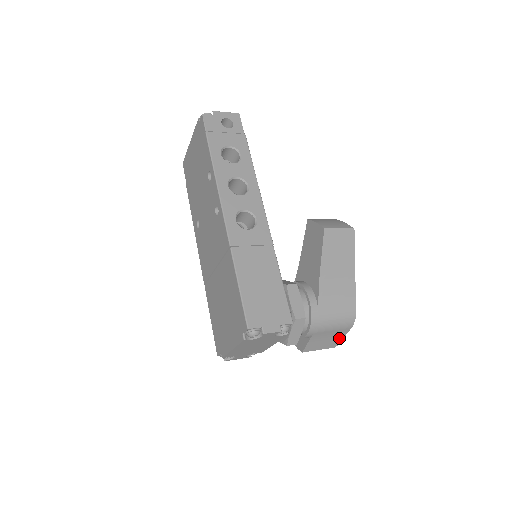
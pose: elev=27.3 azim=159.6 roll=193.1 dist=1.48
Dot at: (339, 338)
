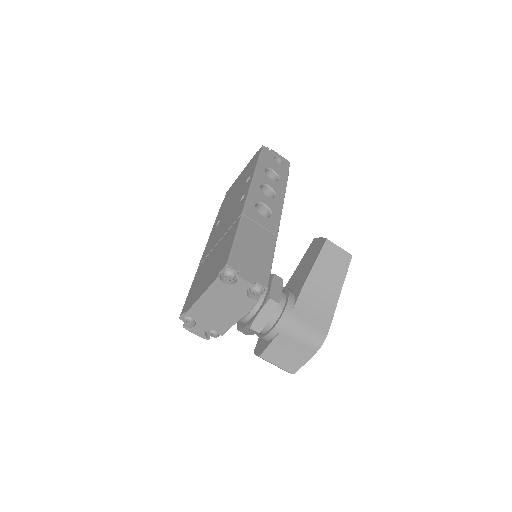
Dot at: (300, 361)
